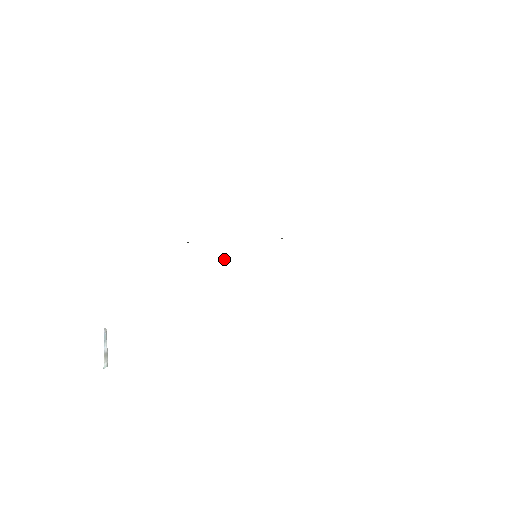
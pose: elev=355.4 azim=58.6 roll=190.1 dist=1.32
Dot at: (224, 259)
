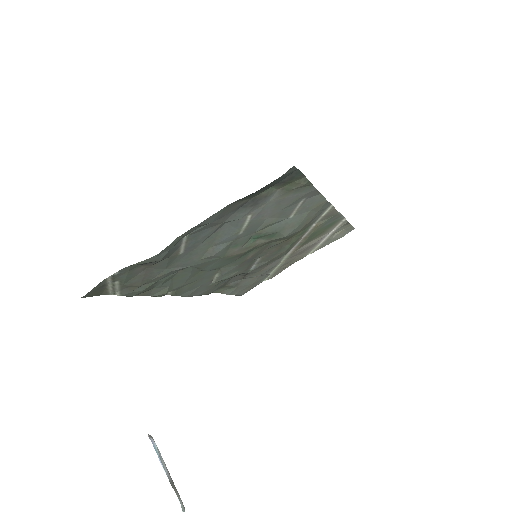
Dot at: (248, 244)
